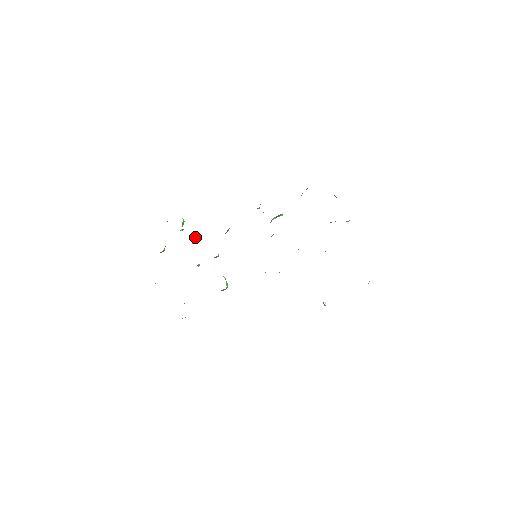
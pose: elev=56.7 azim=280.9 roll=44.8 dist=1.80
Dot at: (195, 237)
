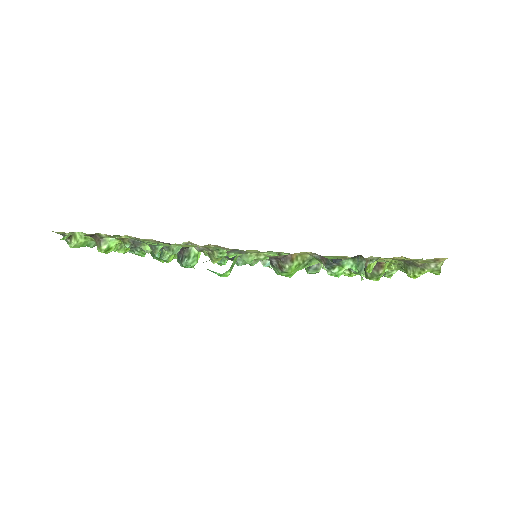
Dot at: occluded
